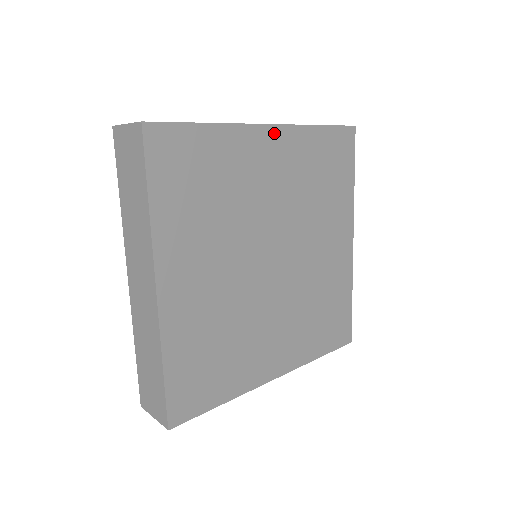
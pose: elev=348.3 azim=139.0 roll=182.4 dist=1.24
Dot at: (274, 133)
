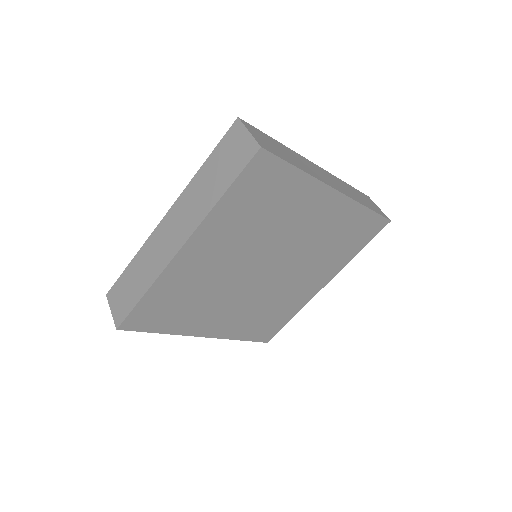
Dot at: (336, 198)
